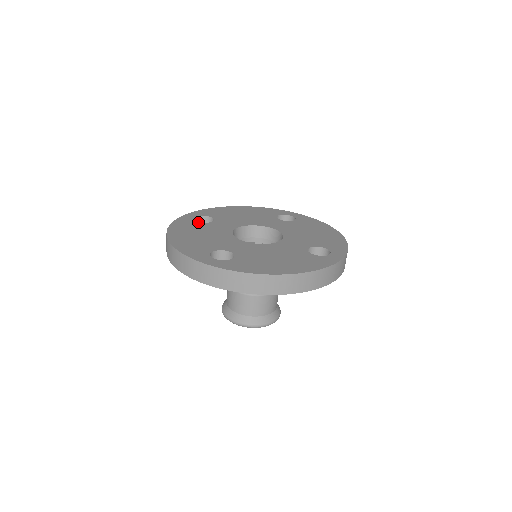
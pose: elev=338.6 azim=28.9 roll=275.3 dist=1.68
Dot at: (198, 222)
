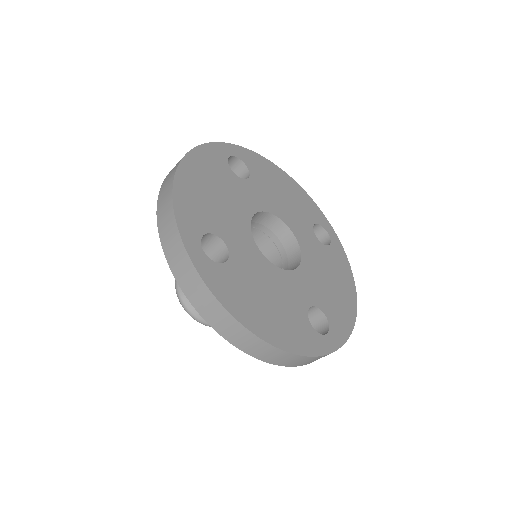
Dot at: occluded
